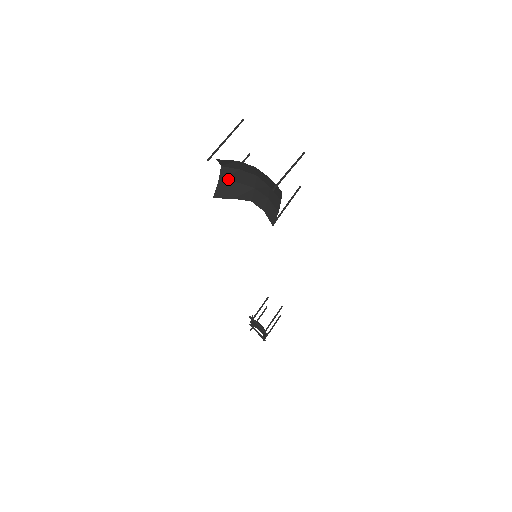
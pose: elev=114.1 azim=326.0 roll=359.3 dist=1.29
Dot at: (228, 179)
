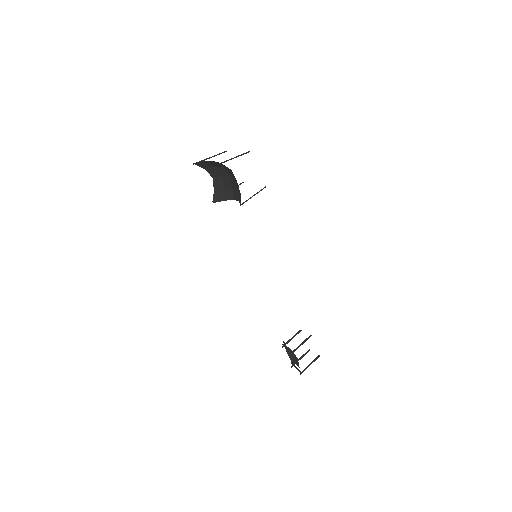
Dot at: (218, 187)
